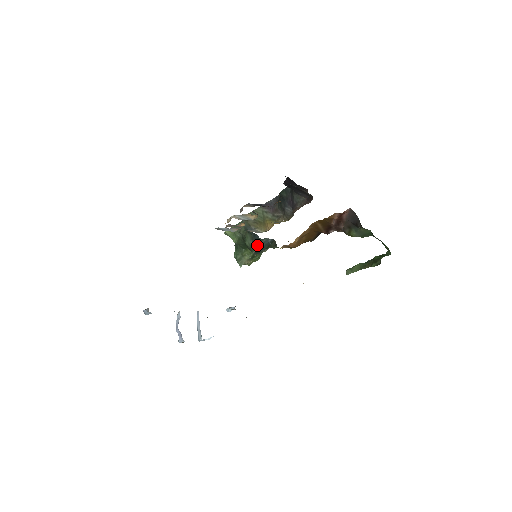
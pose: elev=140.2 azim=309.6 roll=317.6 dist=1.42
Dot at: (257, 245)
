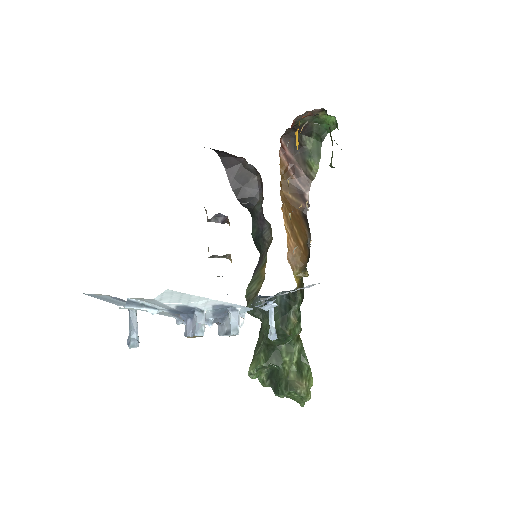
Dot at: (276, 312)
